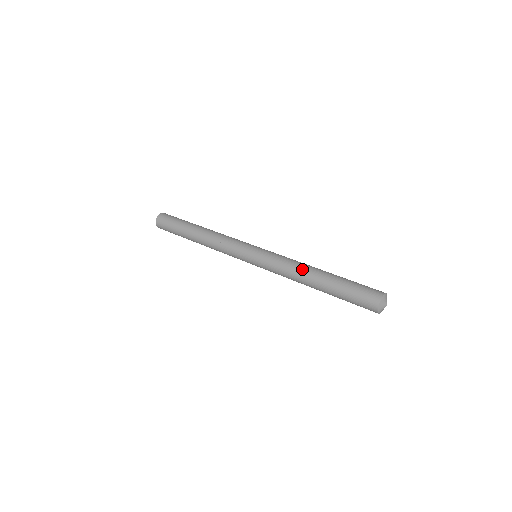
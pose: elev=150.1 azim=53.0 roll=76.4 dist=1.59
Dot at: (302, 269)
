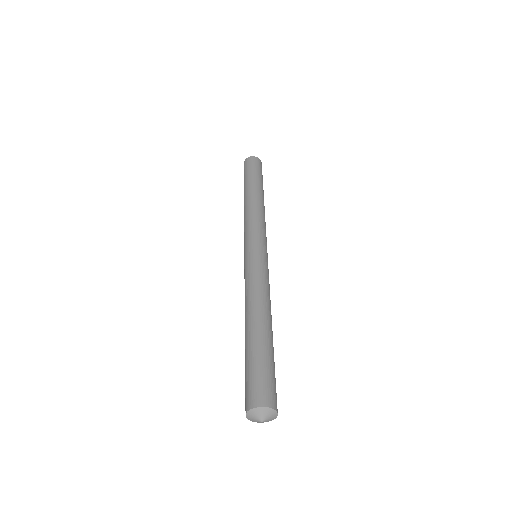
Dot at: (258, 302)
